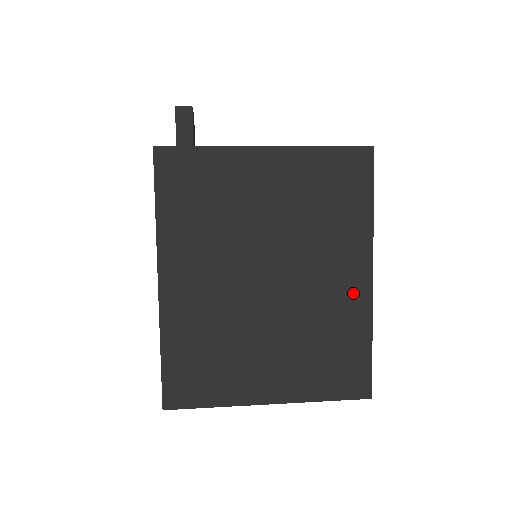
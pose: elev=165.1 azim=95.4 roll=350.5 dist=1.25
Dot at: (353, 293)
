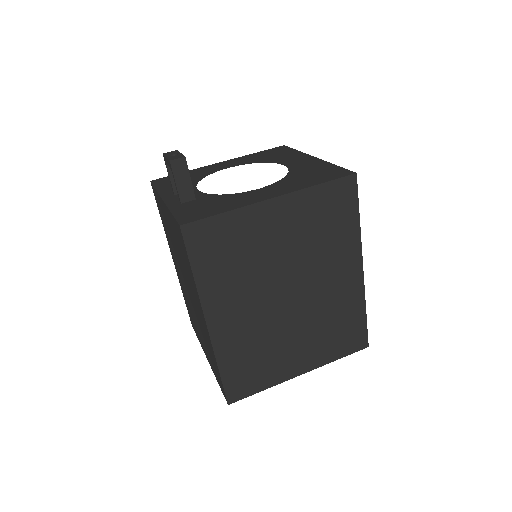
Dot at: (350, 285)
